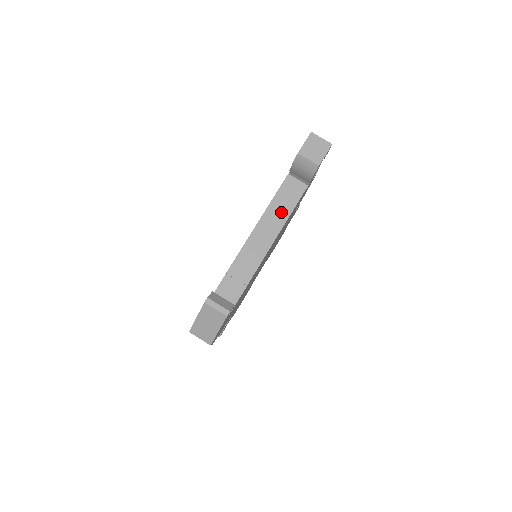
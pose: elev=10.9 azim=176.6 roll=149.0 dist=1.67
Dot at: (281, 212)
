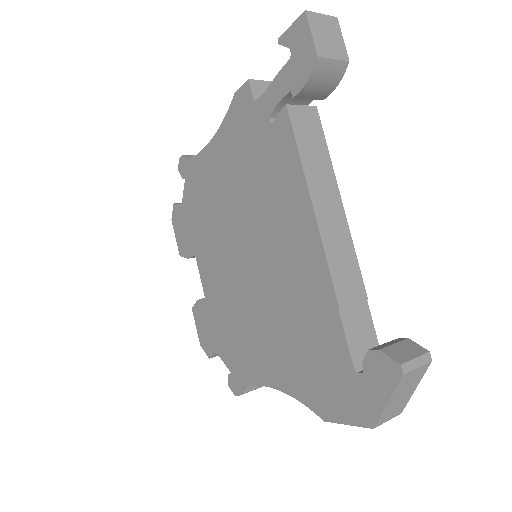
Dot at: (321, 168)
